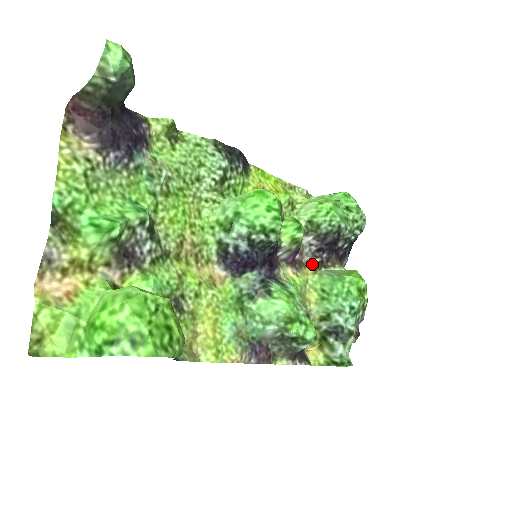
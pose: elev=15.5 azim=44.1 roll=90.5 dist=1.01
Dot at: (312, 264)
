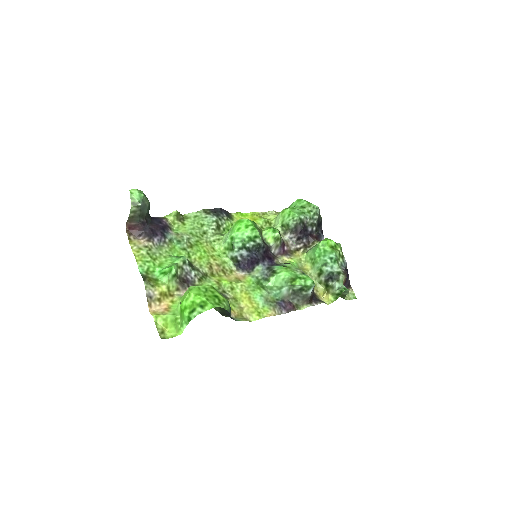
Dot at: (299, 249)
